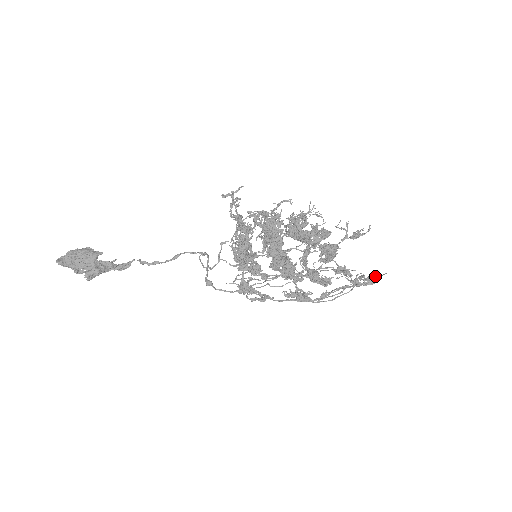
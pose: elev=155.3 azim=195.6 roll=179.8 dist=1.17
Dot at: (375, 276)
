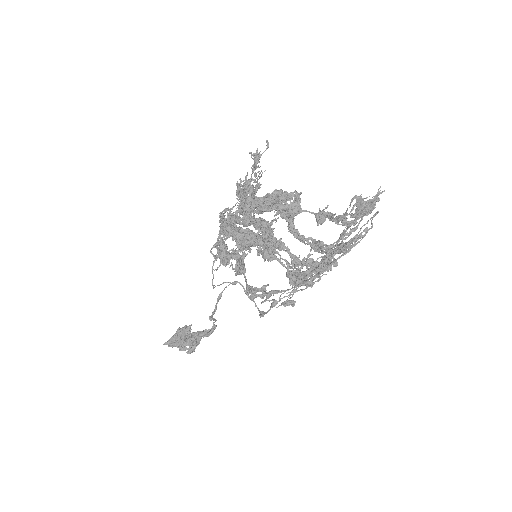
Dot at: (353, 197)
